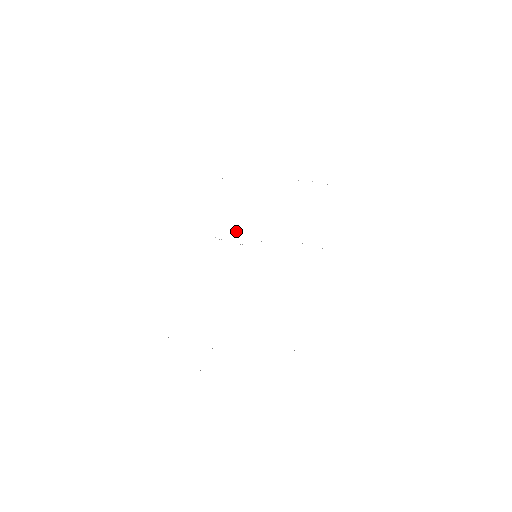
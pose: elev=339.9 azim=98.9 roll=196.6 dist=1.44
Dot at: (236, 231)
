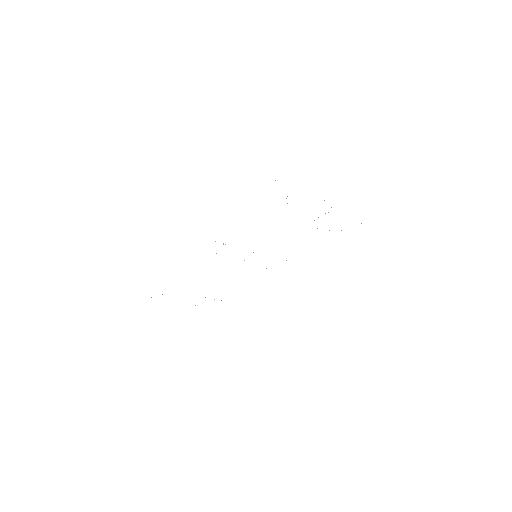
Dot at: occluded
